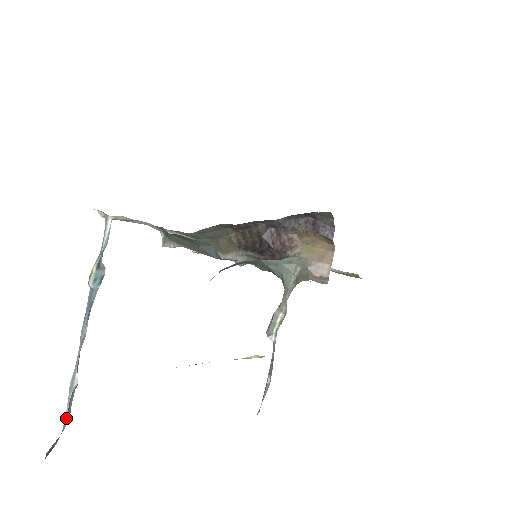
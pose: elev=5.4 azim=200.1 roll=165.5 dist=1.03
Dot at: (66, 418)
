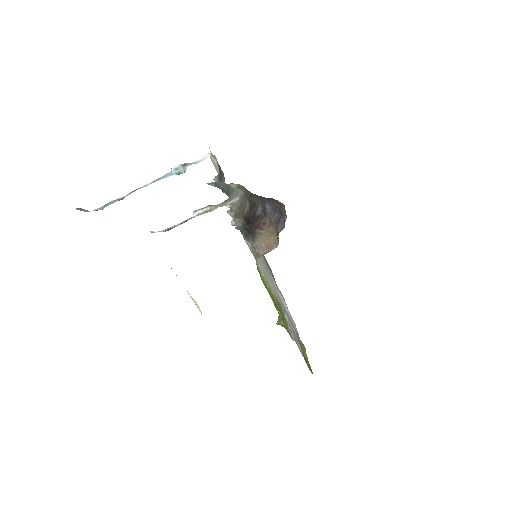
Dot at: (101, 207)
